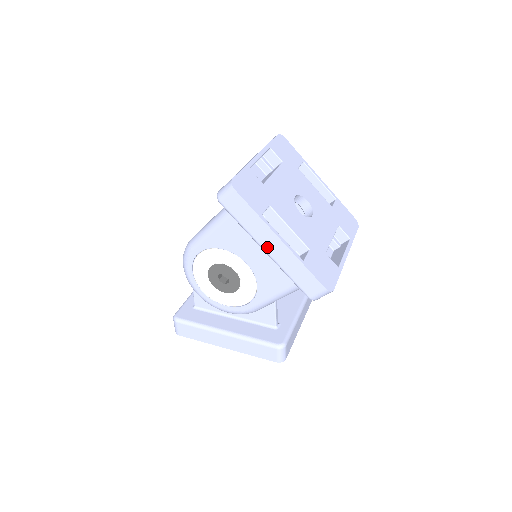
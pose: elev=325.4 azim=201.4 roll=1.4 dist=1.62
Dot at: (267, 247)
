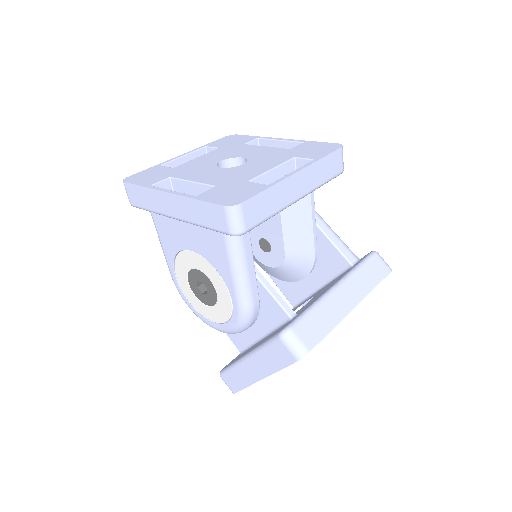
Dot at: (171, 212)
